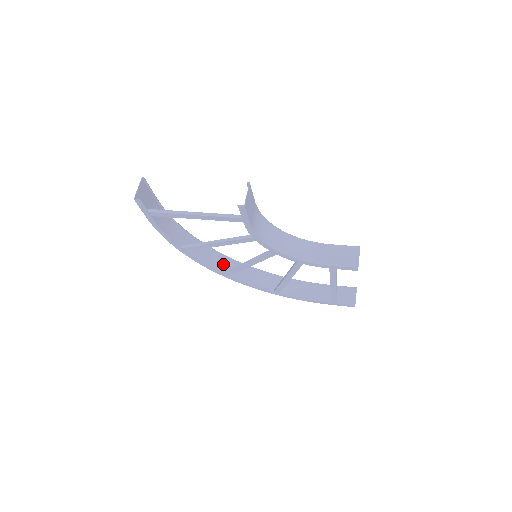
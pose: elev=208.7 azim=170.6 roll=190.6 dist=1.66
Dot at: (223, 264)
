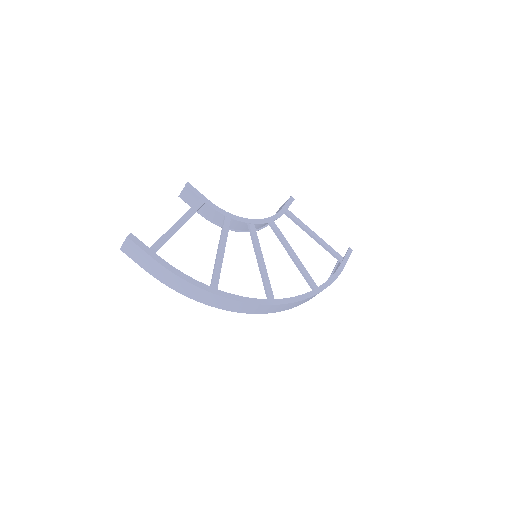
Dot at: (262, 310)
